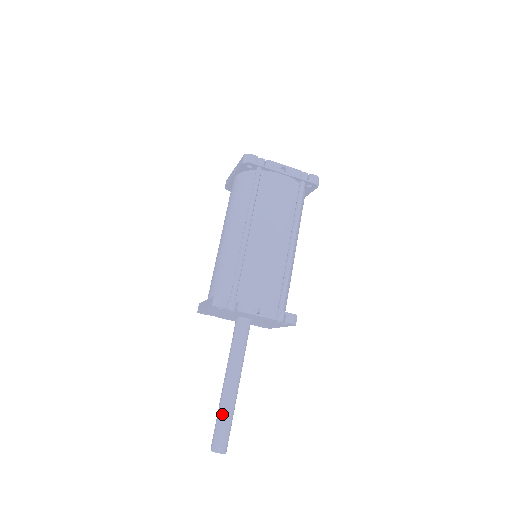
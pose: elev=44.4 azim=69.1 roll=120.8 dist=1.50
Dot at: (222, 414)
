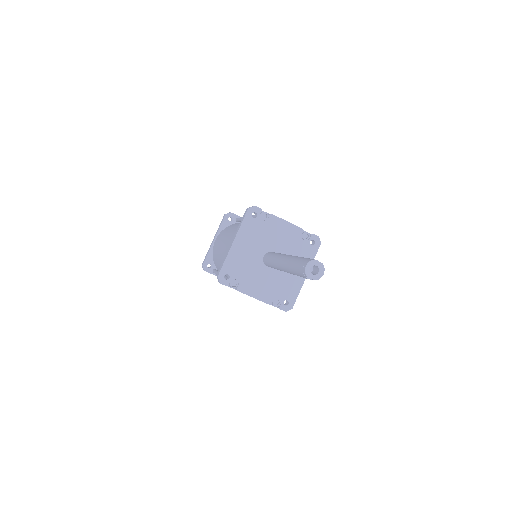
Dot at: (298, 257)
